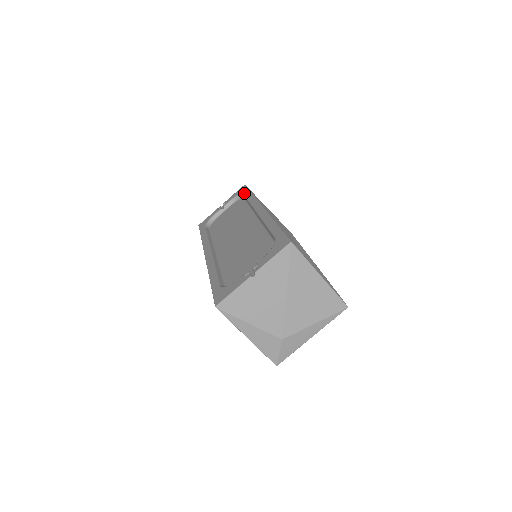
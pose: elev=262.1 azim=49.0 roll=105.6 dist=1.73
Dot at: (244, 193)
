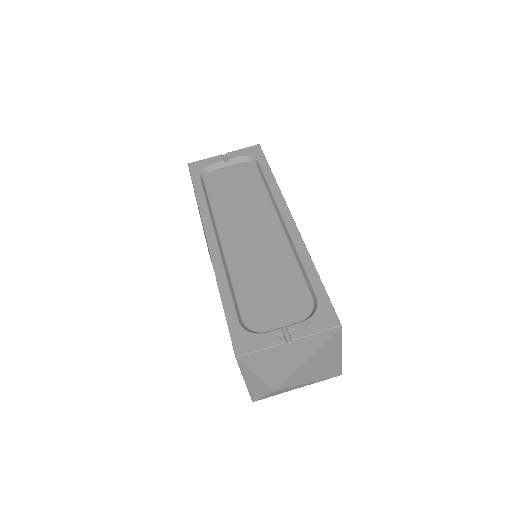
Dot at: (261, 163)
